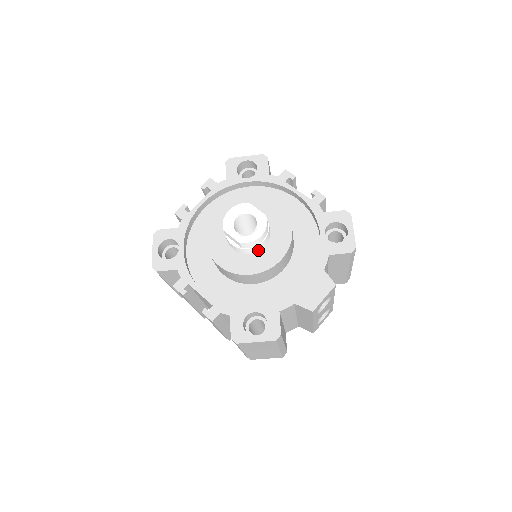
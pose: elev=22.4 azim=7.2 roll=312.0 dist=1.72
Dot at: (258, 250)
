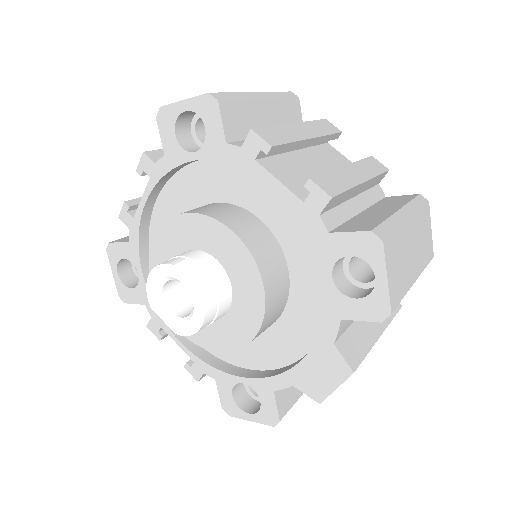
Dot at: occluded
